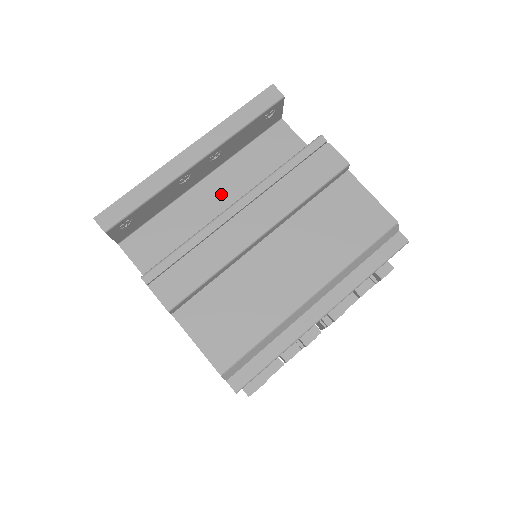
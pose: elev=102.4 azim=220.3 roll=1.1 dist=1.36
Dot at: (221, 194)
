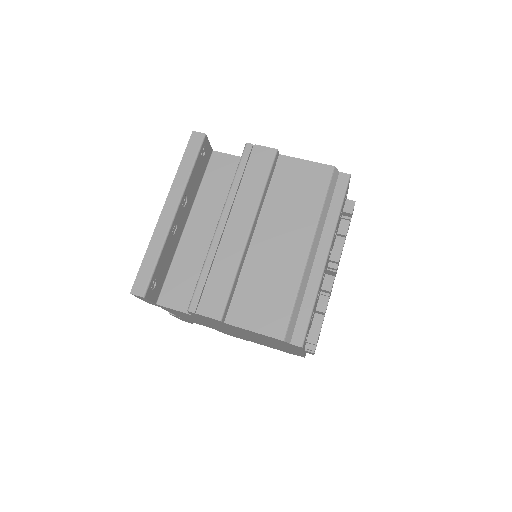
Dot at: (205, 226)
